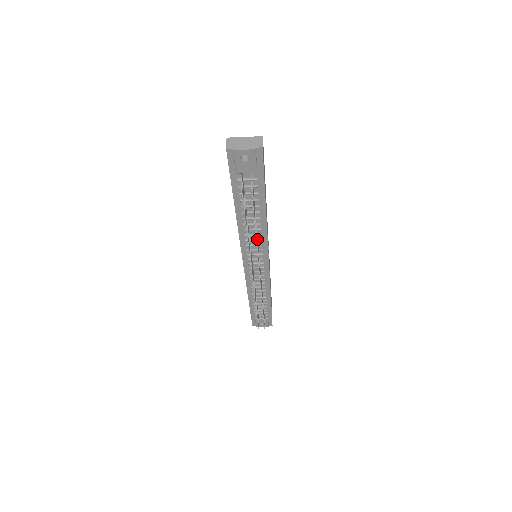
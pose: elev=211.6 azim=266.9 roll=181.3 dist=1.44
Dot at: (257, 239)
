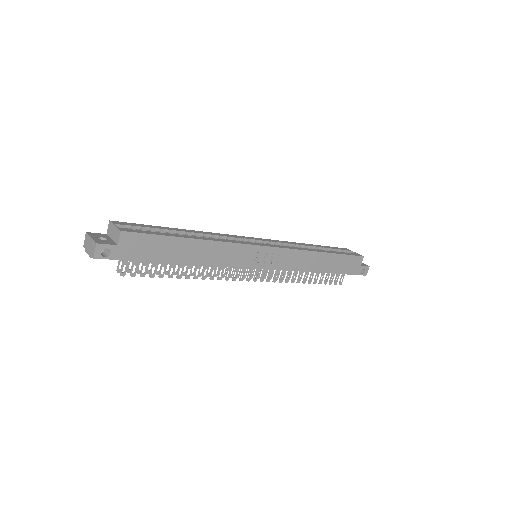
Dot at: (212, 267)
